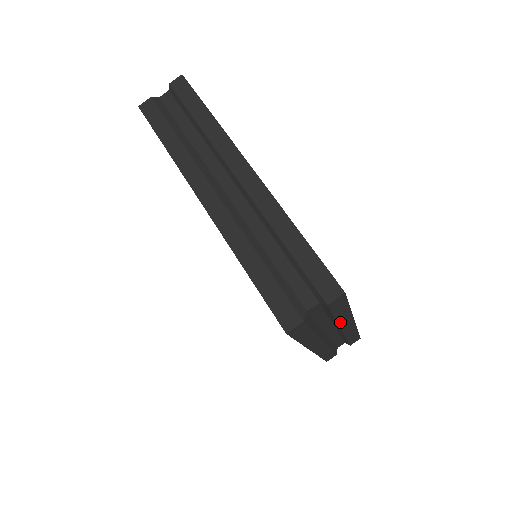
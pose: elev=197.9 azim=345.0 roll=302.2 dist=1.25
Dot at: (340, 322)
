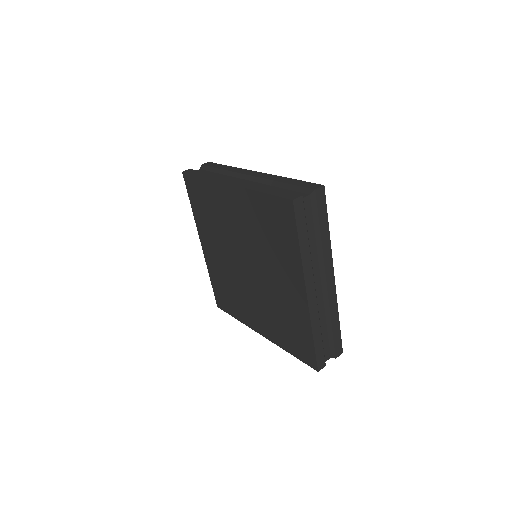
Dot at: (324, 253)
